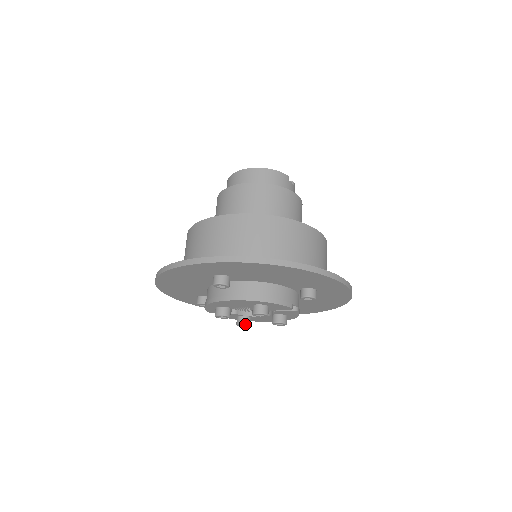
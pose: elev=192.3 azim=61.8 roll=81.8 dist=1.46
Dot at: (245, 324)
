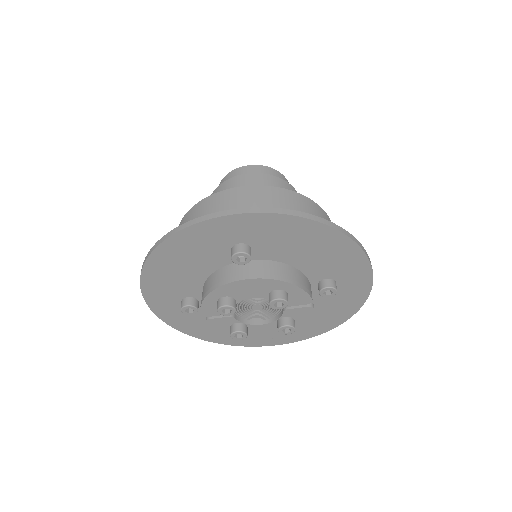
Dot at: (243, 332)
